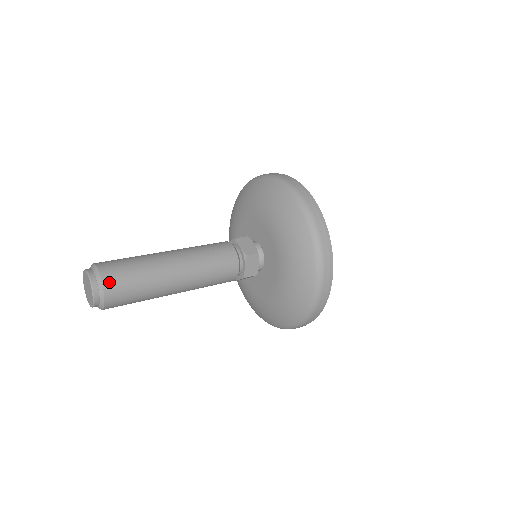
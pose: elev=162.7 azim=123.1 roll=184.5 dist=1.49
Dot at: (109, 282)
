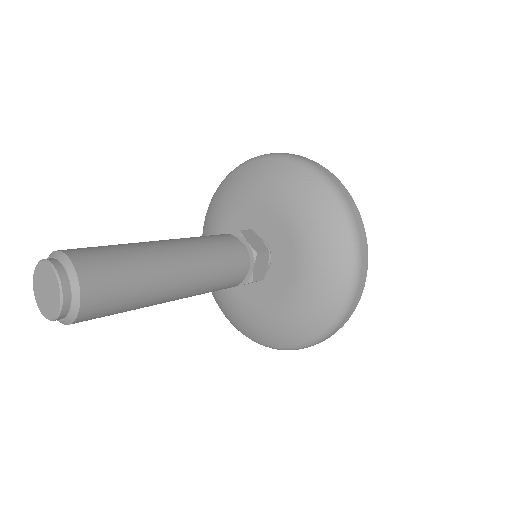
Dot at: (73, 251)
